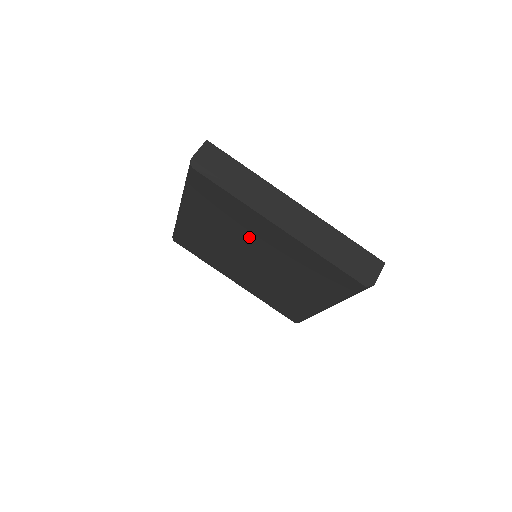
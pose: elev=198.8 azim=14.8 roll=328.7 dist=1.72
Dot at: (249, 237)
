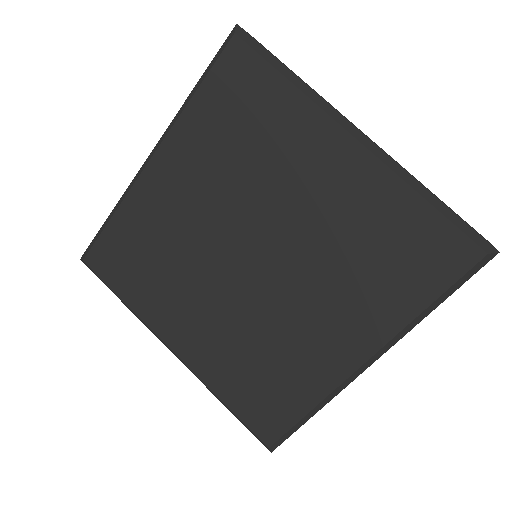
Dot at: (274, 188)
